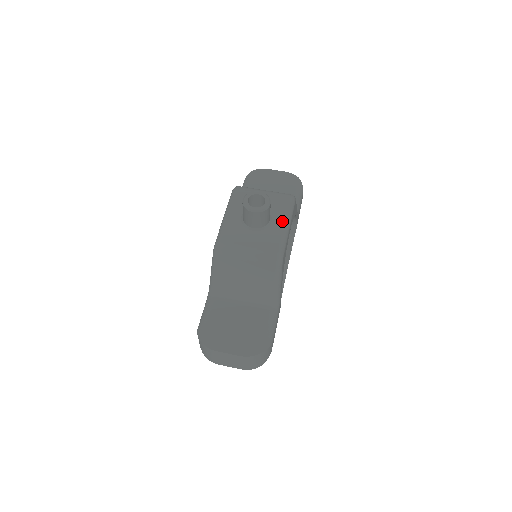
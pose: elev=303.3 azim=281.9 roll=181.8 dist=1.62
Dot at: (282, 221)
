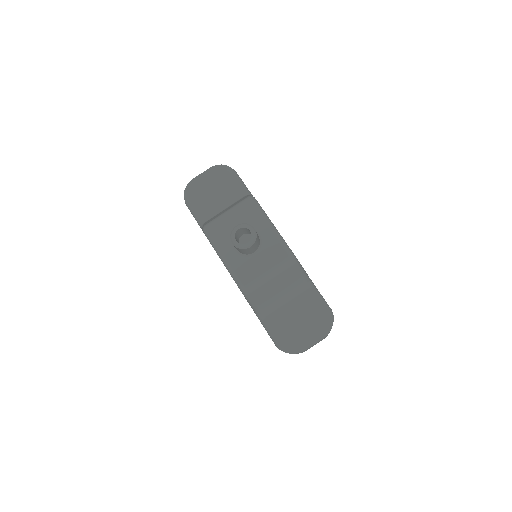
Dot at: (266, 227)
